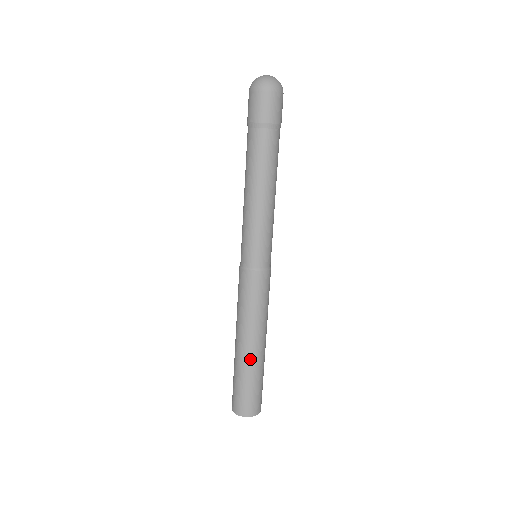
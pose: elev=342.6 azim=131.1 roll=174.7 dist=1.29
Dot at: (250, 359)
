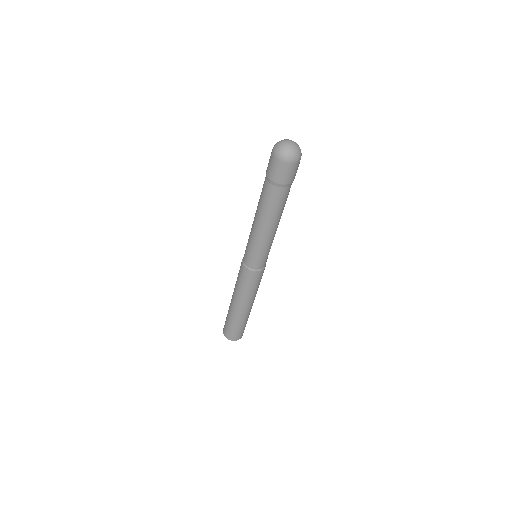
Dot at: (244, 314)
